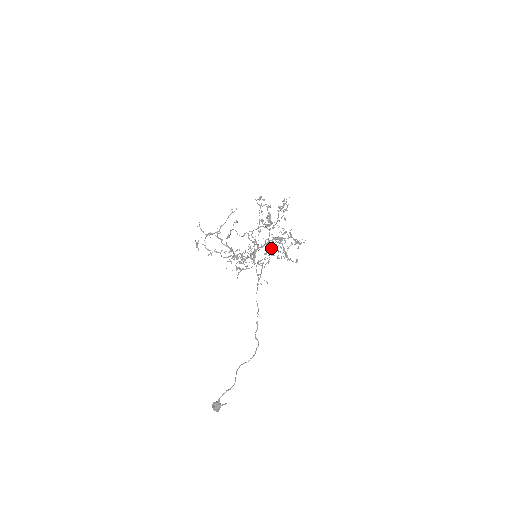
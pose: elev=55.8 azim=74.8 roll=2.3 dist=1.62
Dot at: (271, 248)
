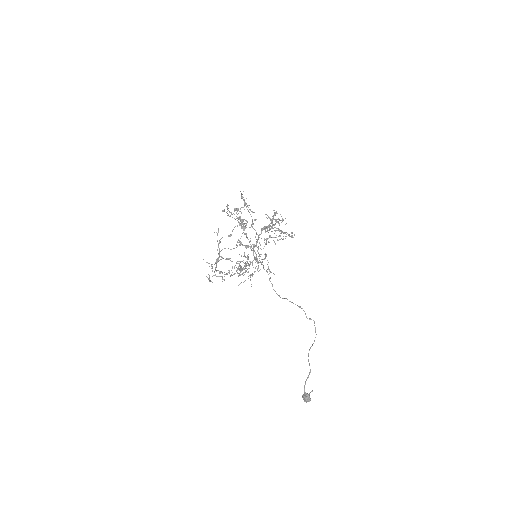
Dot at: occluded
